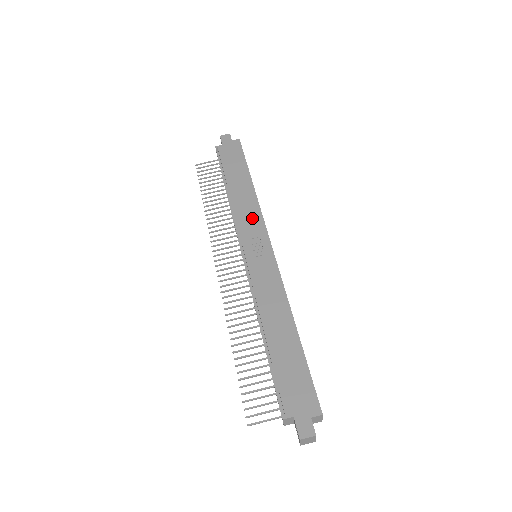
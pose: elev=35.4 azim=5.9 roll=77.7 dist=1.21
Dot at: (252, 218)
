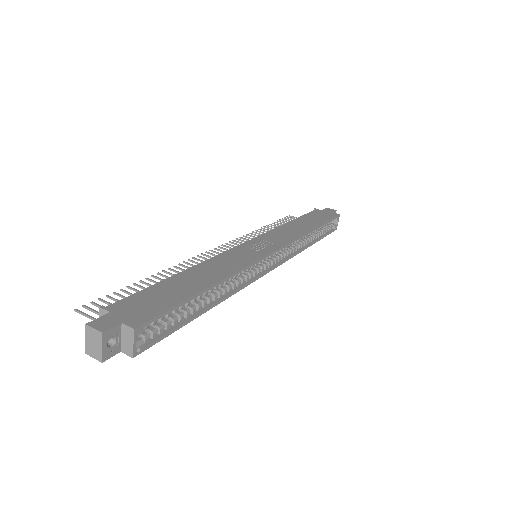
Dot at: (284, 236)
